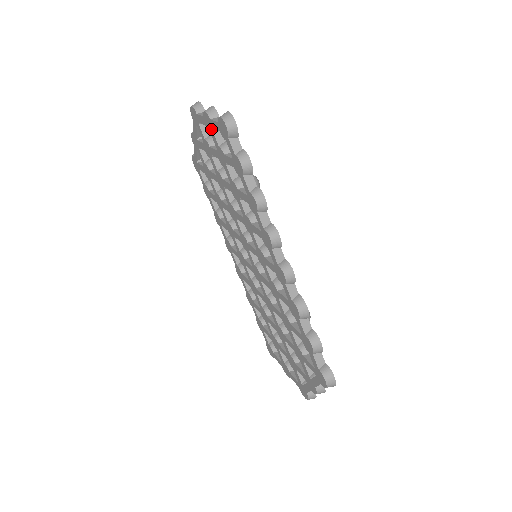
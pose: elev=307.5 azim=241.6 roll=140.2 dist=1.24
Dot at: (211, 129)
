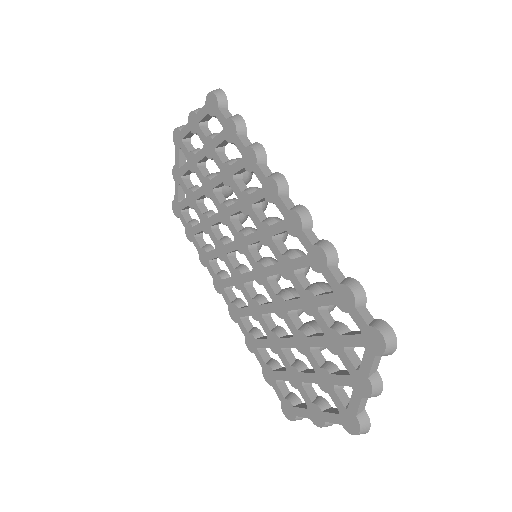
Dot at: (197, 126)
